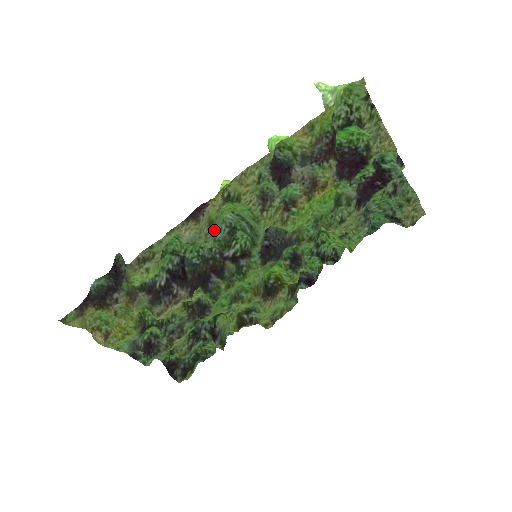
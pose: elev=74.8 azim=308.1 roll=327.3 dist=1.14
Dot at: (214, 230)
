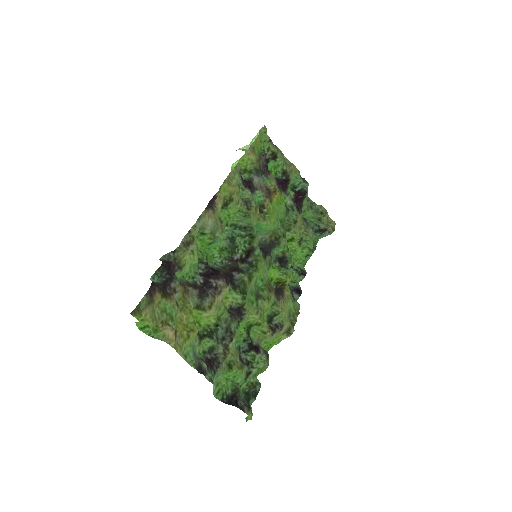
Dot at: occluded
